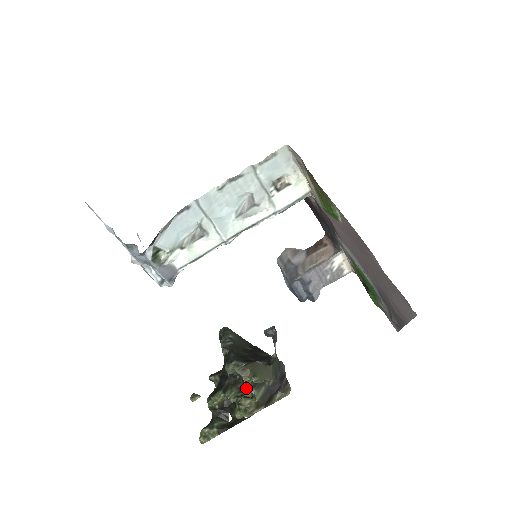
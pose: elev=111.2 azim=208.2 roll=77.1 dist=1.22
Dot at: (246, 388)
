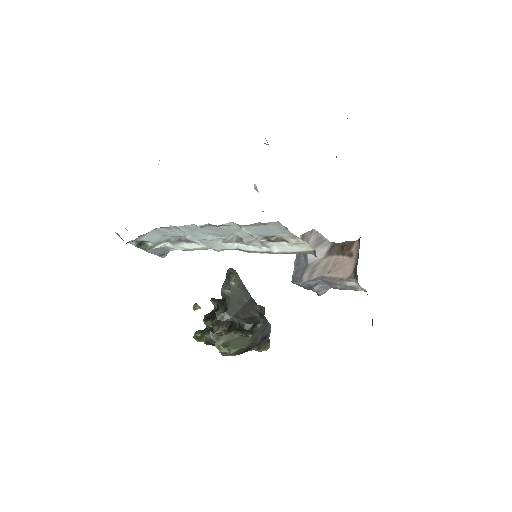
Dot at: occluded
